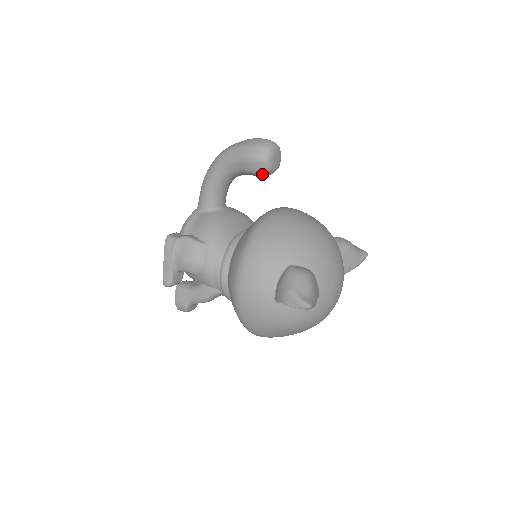
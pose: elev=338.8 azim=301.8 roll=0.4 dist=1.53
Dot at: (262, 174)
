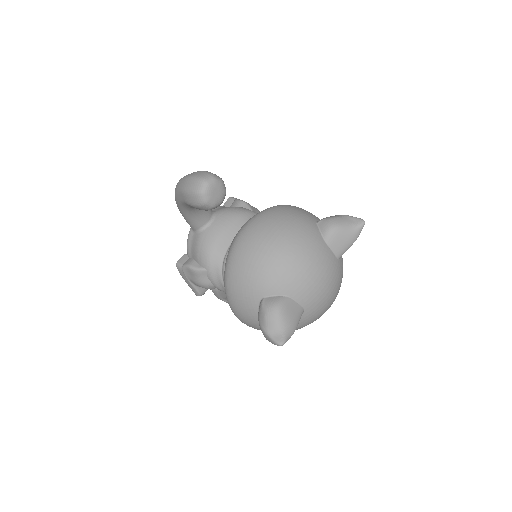
Dot at: occluded
